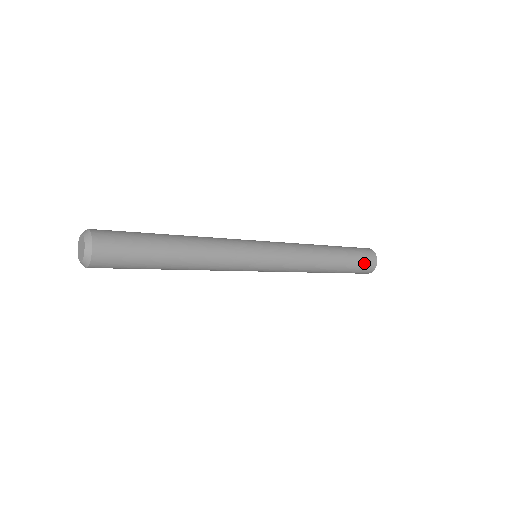
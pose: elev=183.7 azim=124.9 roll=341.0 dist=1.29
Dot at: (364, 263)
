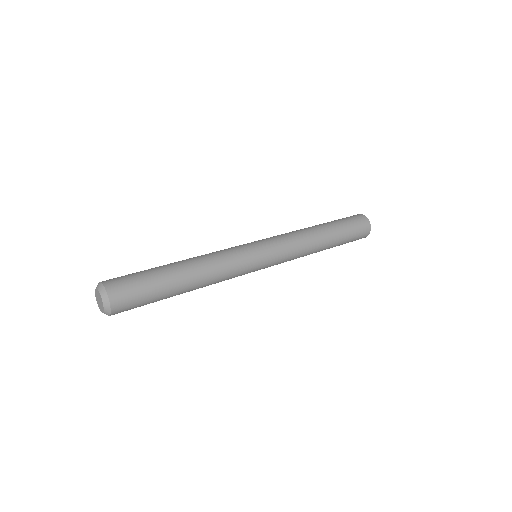
Dot at: (357, 225)
